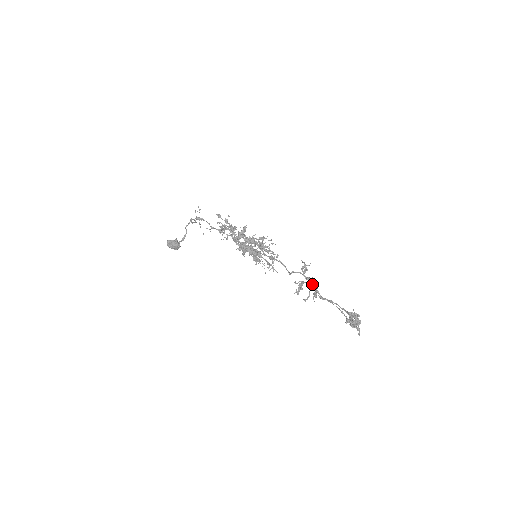
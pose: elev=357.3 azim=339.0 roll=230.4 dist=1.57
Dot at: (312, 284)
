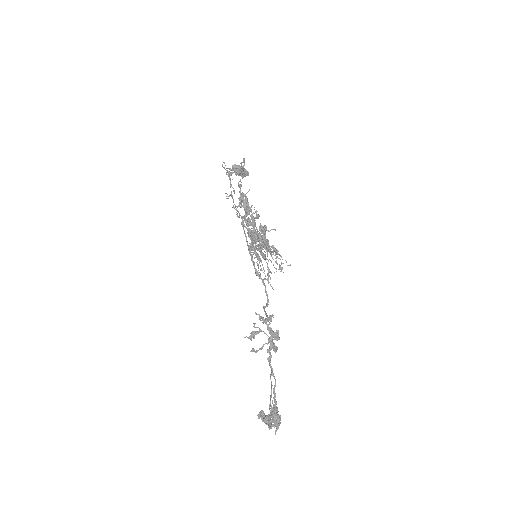
Dot at: (268, 339)
